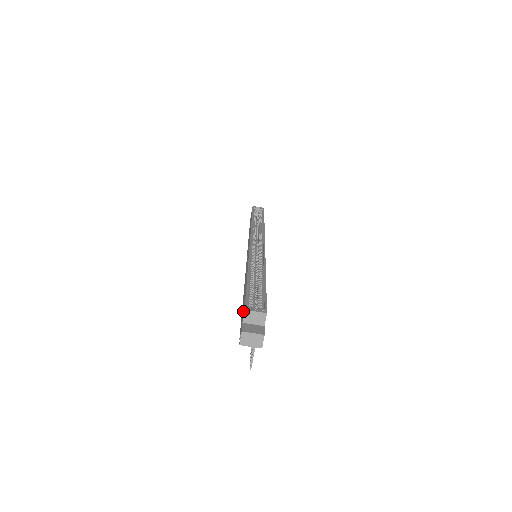
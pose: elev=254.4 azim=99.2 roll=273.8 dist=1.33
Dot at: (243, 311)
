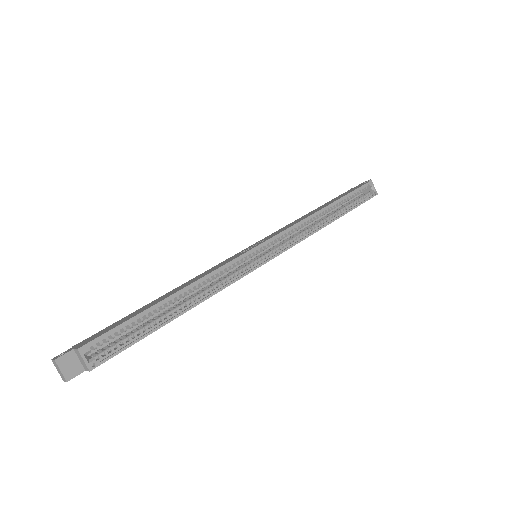
Dot at: (93, 337)
